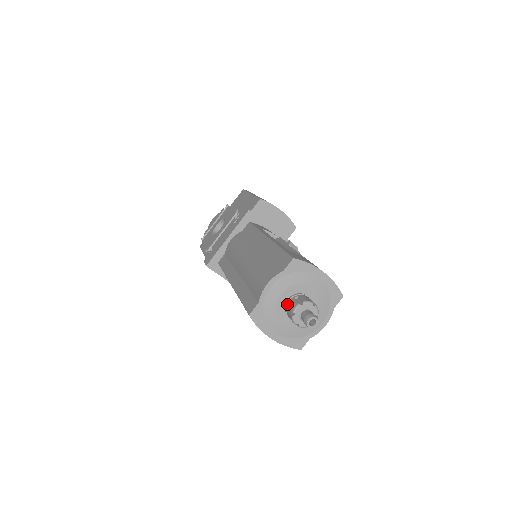
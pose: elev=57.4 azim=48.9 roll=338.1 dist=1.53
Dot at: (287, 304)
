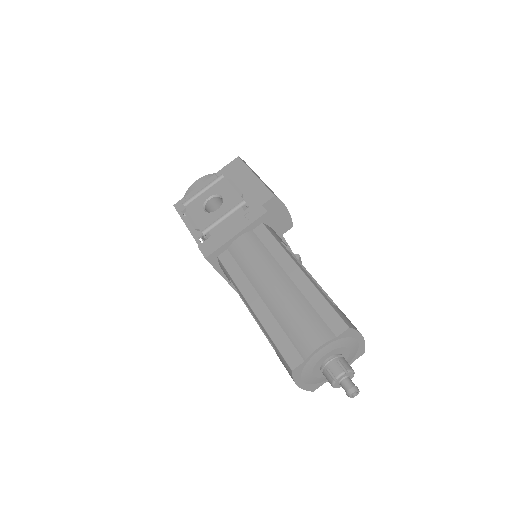
Dot at: (327, 364)
